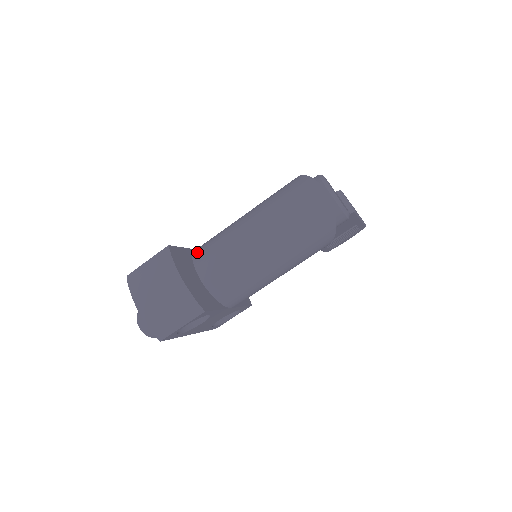
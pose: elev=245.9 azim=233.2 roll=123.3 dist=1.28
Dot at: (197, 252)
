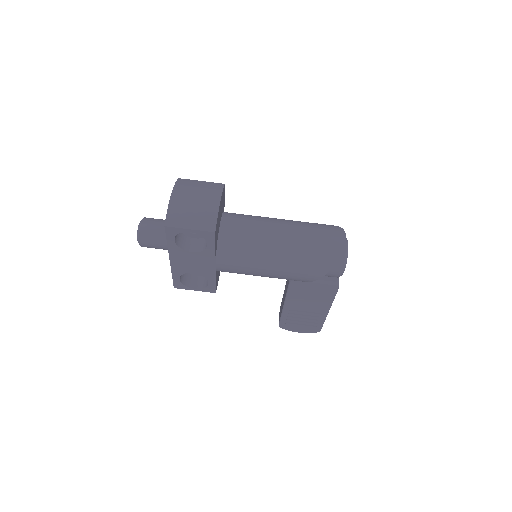
Dot at: occluded
